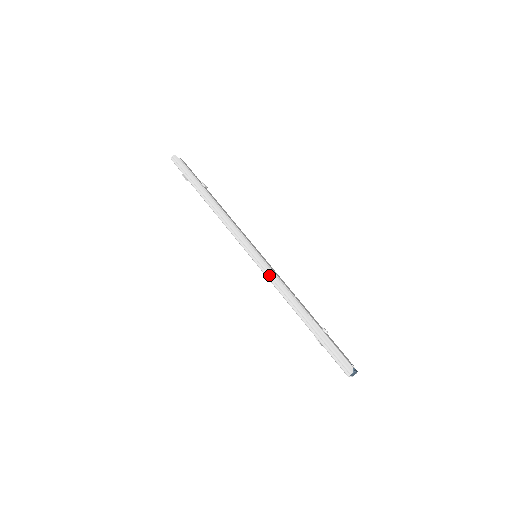
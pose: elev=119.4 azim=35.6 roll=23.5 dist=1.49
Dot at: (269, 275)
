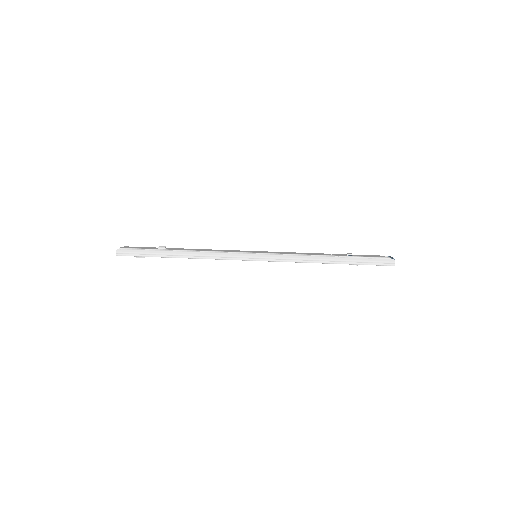
Dot at: (284, 259)
